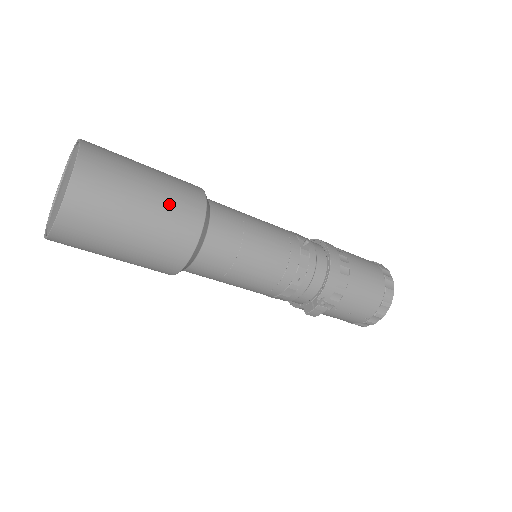
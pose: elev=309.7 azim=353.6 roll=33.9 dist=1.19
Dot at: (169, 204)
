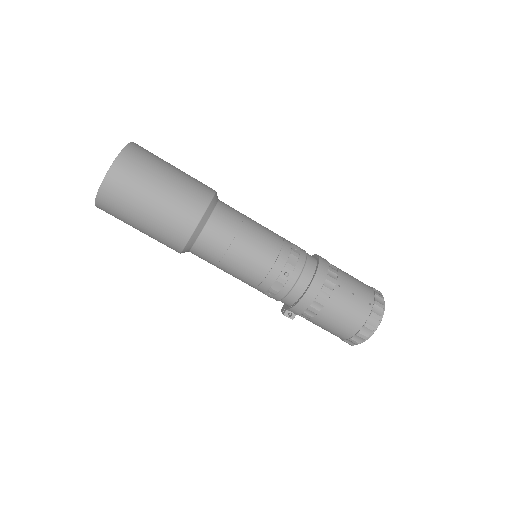
Dot at: (164, 222)
